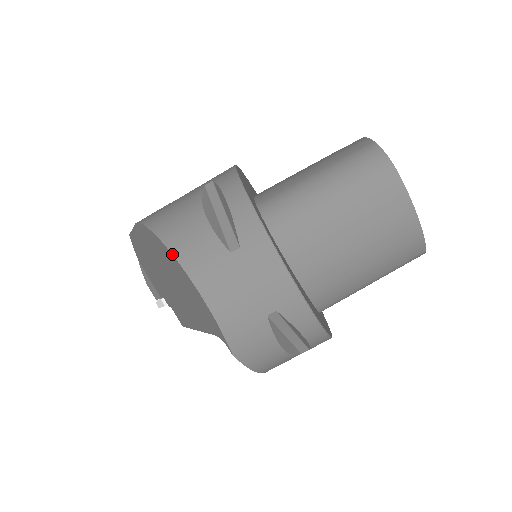
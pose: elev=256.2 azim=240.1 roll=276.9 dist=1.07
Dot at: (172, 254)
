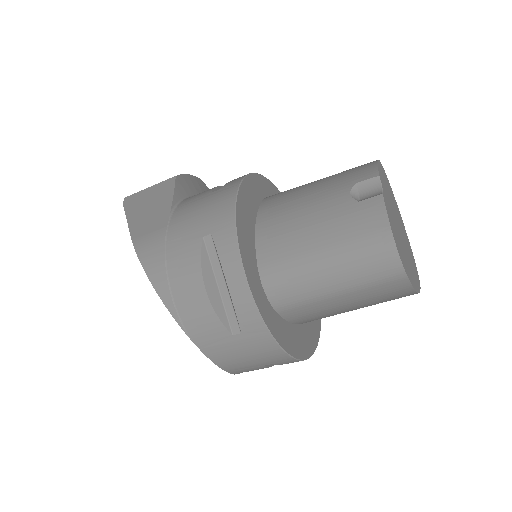
Dot at: occluded
